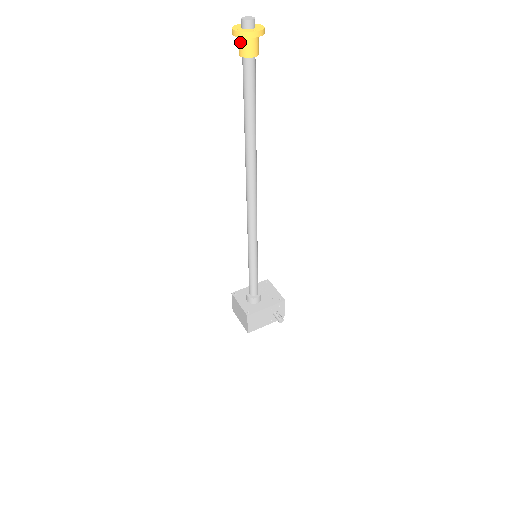
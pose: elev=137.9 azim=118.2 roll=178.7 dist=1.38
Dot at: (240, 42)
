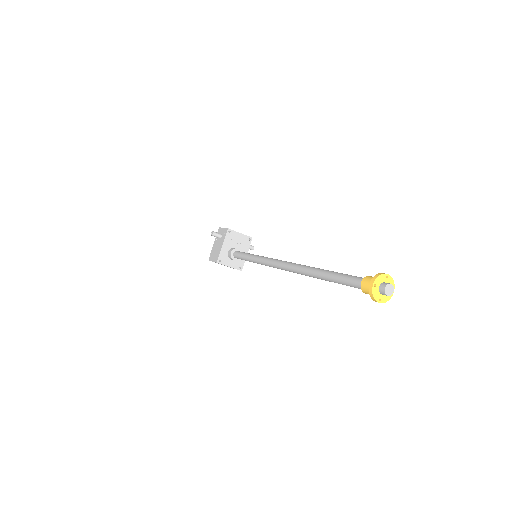
Dot at: occluded
